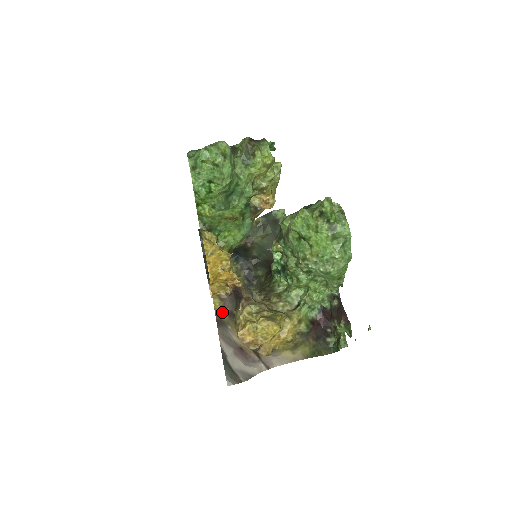
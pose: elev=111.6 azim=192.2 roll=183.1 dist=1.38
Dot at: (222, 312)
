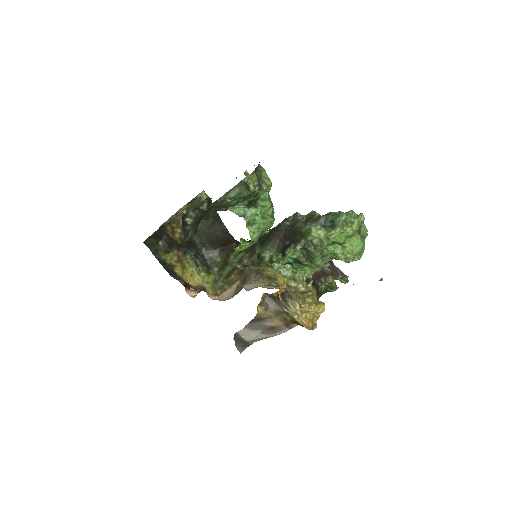
Dot at: (265, 314)
